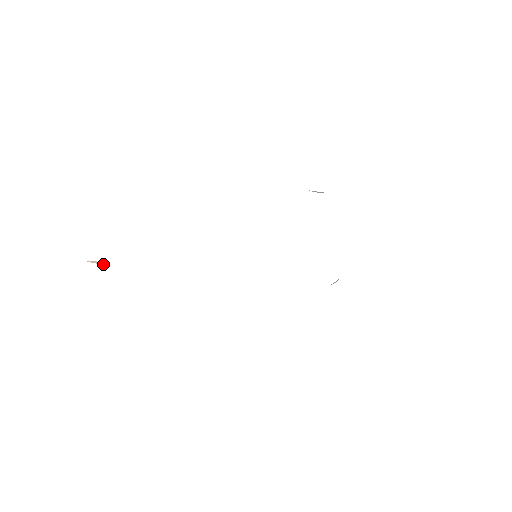
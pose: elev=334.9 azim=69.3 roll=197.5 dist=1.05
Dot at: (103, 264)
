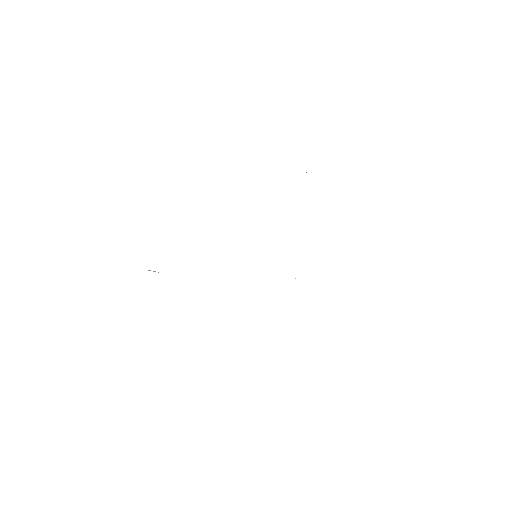
Dot at: (158, 272)
